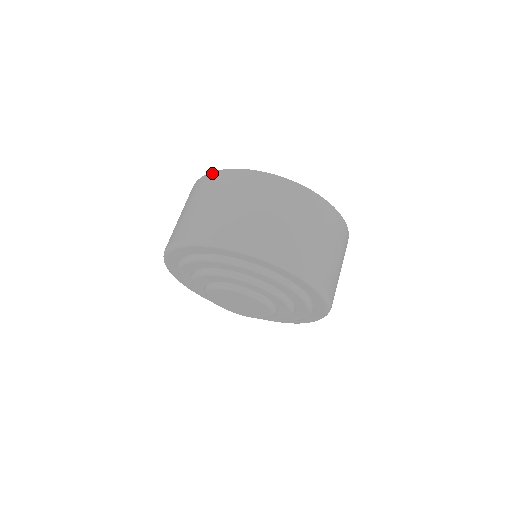
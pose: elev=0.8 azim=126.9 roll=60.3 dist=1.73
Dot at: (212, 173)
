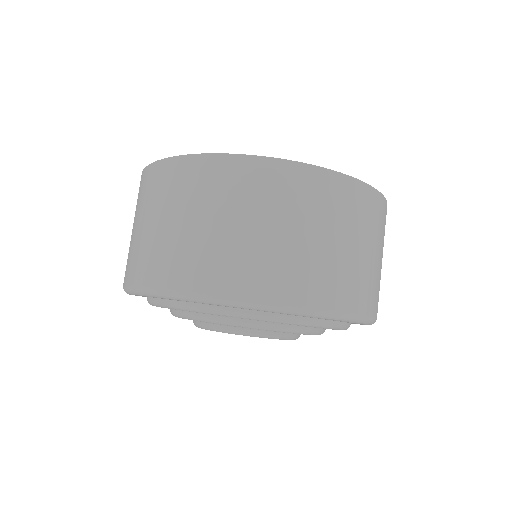
Dot at: occluded
